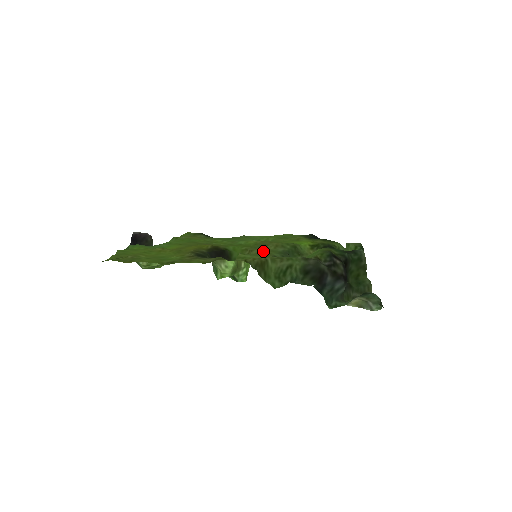
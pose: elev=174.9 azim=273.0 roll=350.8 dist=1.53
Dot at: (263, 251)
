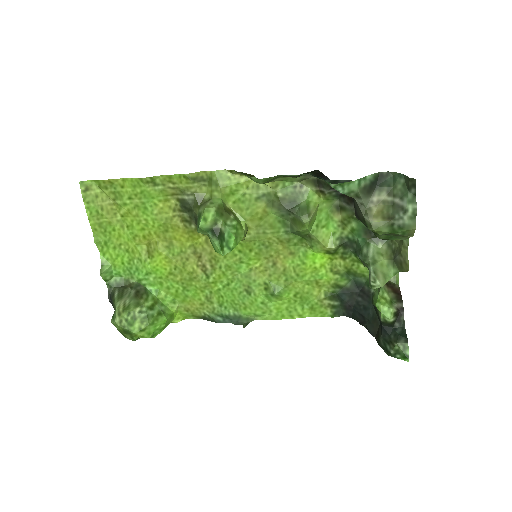
Dot at: (260, 222)
